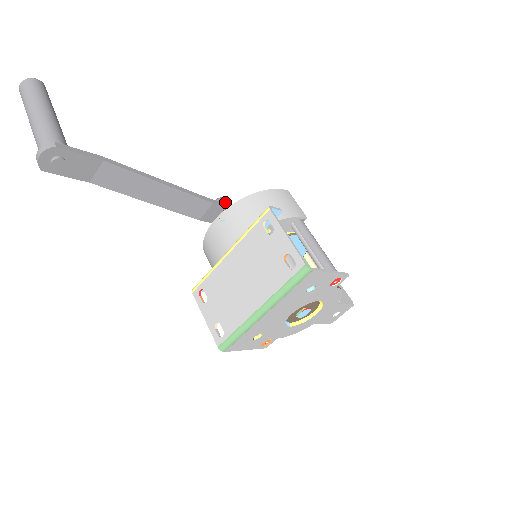
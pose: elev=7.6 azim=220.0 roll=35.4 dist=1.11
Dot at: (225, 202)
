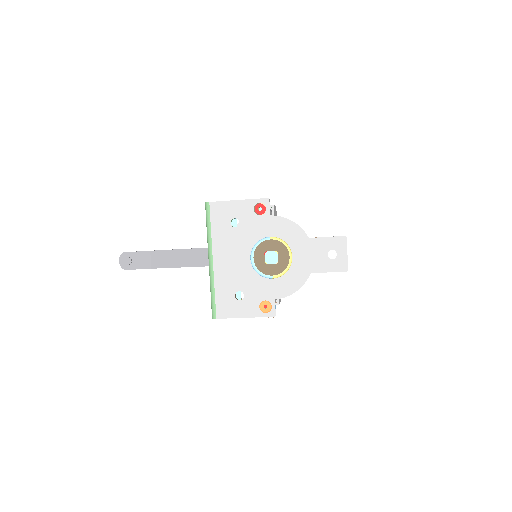
Dot at: occluded
